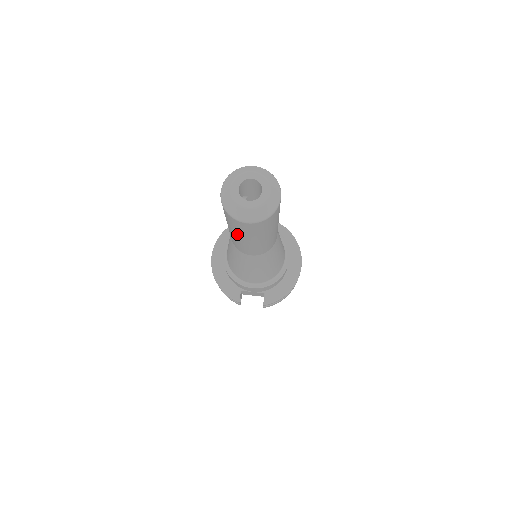
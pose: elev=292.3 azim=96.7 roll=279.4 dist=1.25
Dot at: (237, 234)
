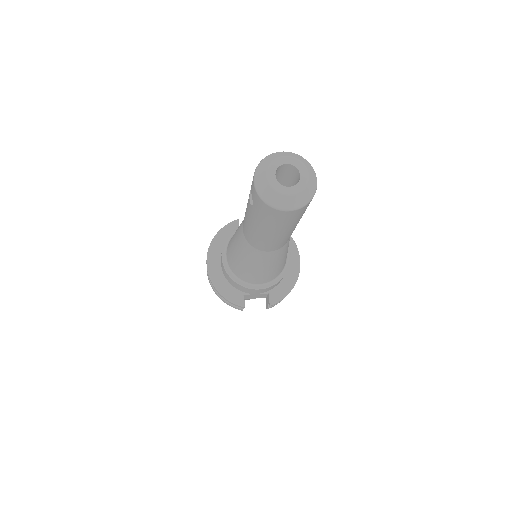
Dot at: (266, 228)
